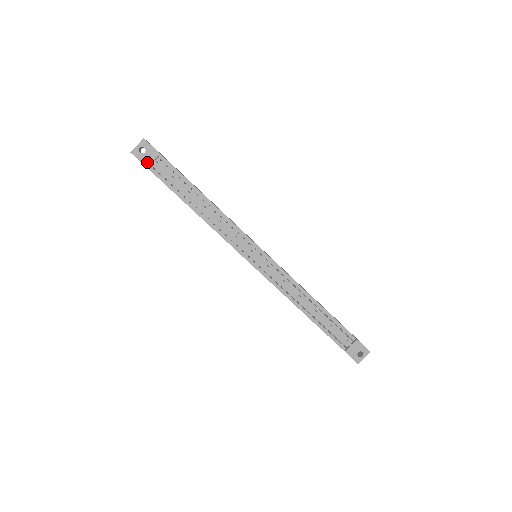
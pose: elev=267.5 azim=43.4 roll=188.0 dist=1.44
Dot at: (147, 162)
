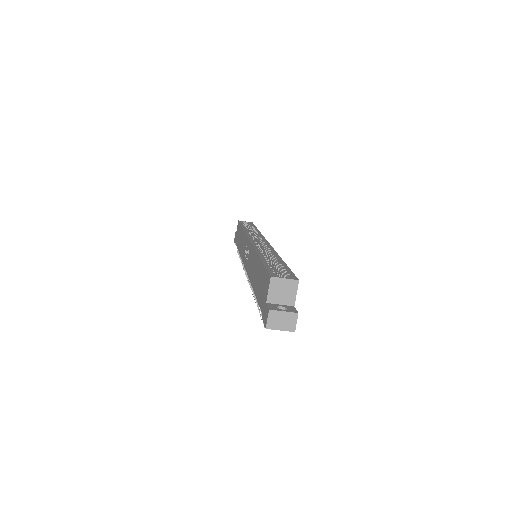
Dot at: occluded
